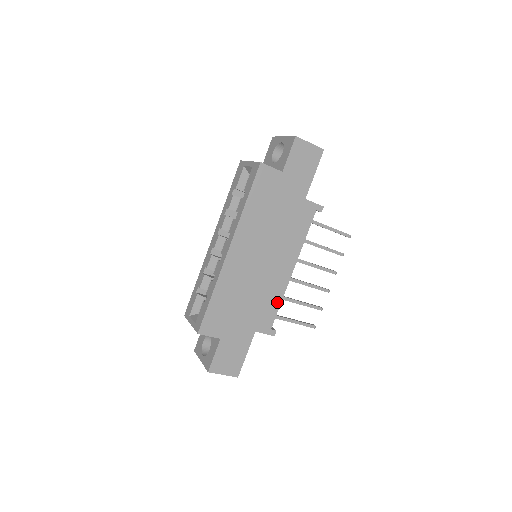
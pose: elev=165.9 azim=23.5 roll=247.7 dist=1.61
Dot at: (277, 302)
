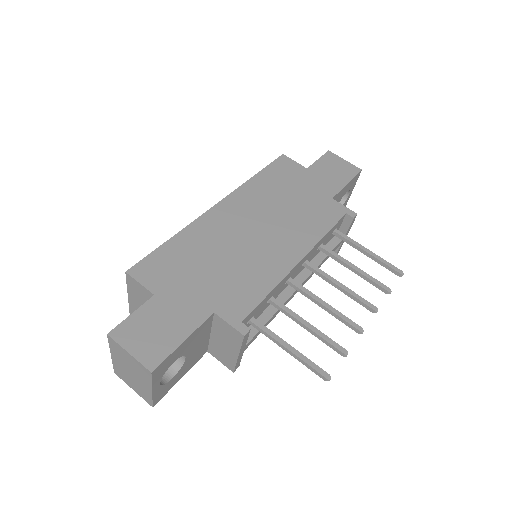
Dot at: (264, 289)
